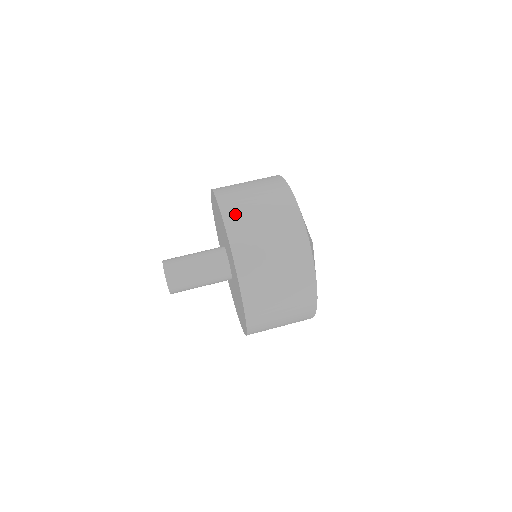
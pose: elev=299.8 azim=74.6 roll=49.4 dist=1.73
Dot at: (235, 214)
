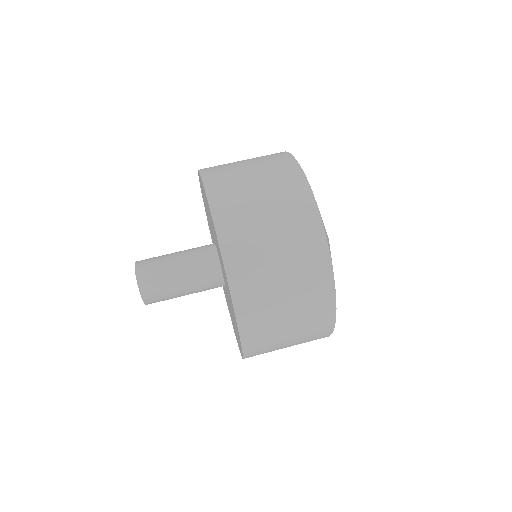
Dot at: occluded
